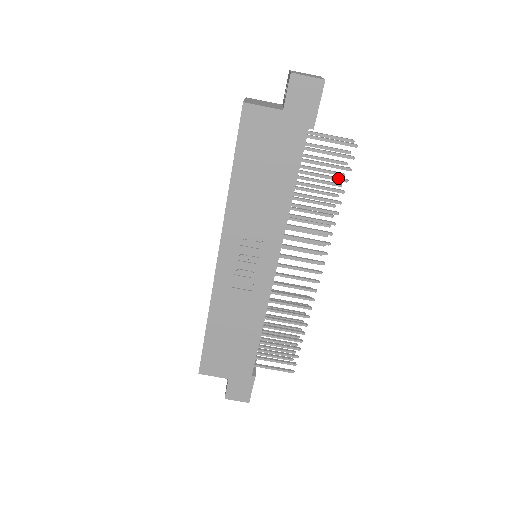
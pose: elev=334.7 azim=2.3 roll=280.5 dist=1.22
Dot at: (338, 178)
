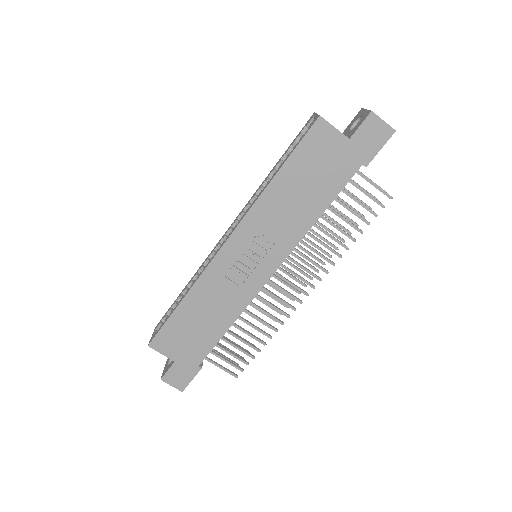
Dot at: (363, 218)
